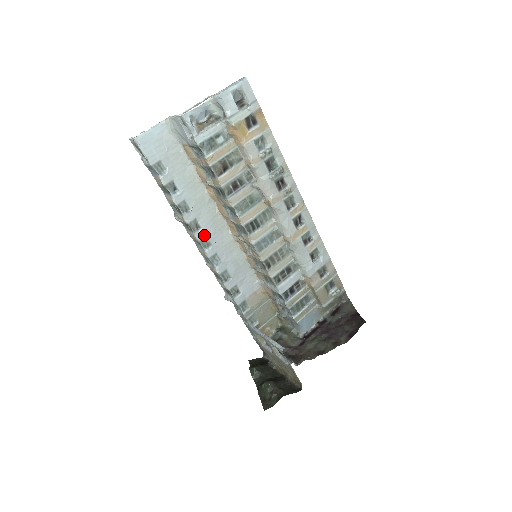
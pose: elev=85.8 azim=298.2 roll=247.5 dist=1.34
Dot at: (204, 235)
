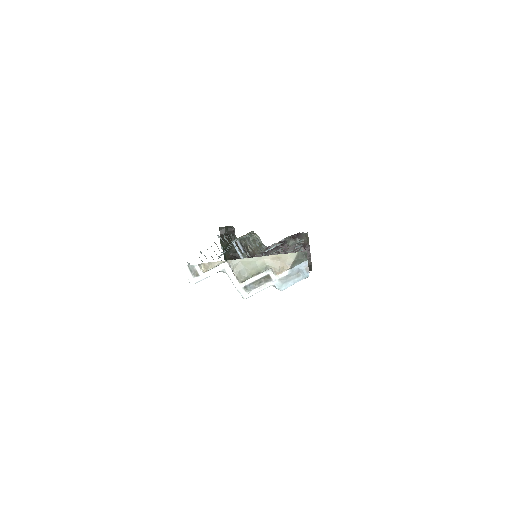
Dot at: occluded
